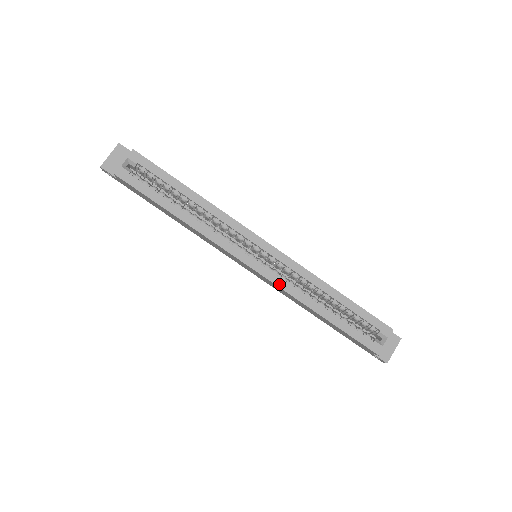
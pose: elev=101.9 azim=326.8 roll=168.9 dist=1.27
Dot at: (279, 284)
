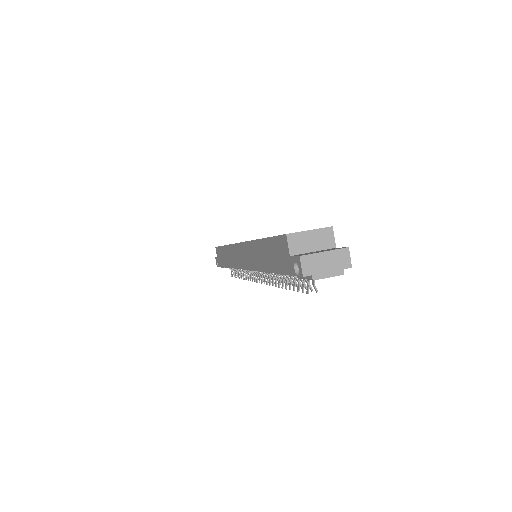
Dot at: occluded
